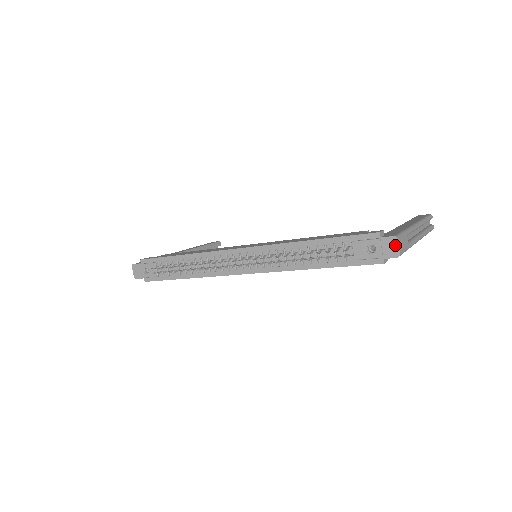
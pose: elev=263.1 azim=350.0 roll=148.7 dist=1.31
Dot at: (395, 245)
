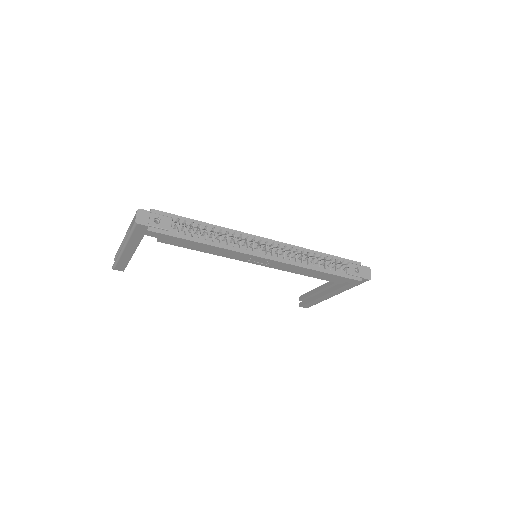
Dot at: (369, 272)
